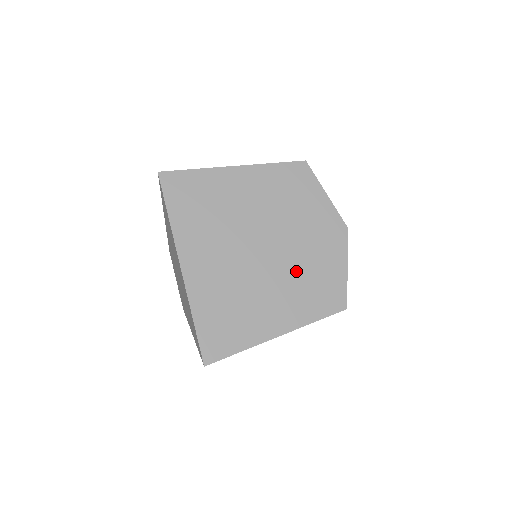
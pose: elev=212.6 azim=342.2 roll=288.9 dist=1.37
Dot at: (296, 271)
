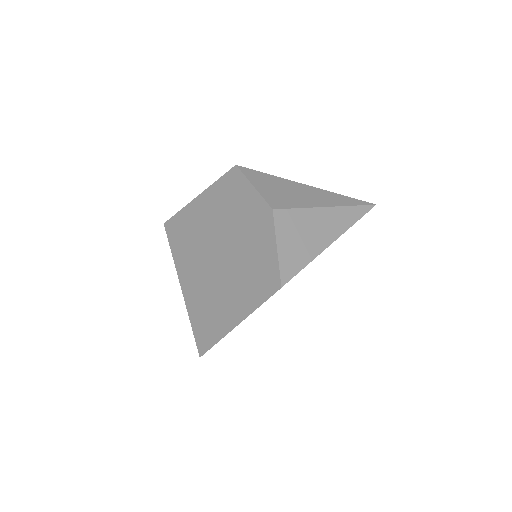
Dot at: (241, 265)
